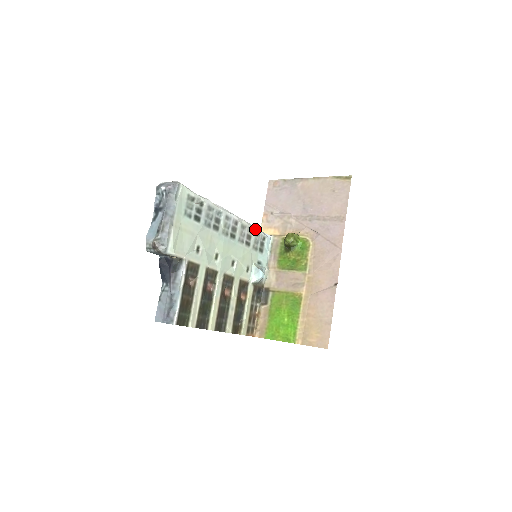
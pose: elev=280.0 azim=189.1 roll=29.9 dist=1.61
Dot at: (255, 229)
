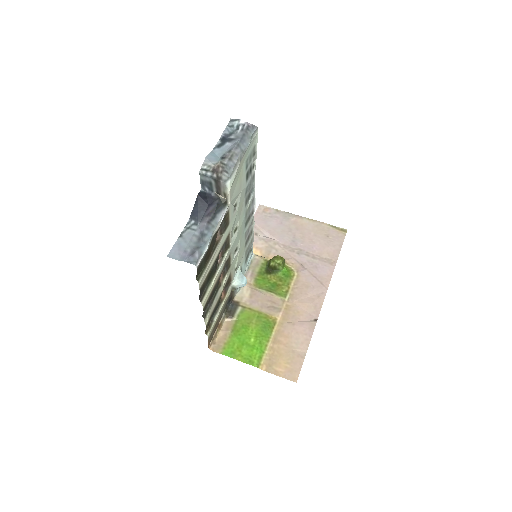
Dot at: (253, 234)
